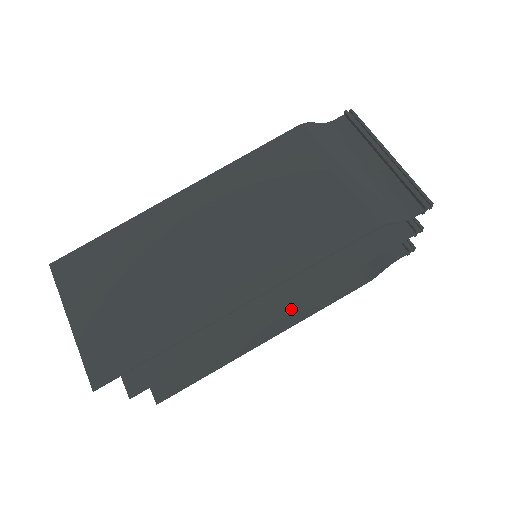
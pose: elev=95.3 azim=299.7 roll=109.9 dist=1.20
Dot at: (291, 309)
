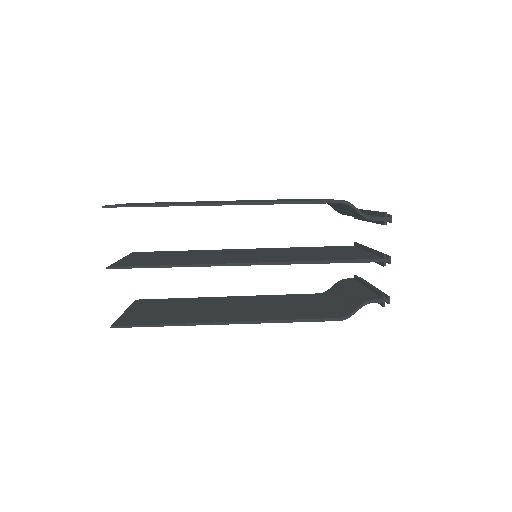
Dot at: (265, 316)
